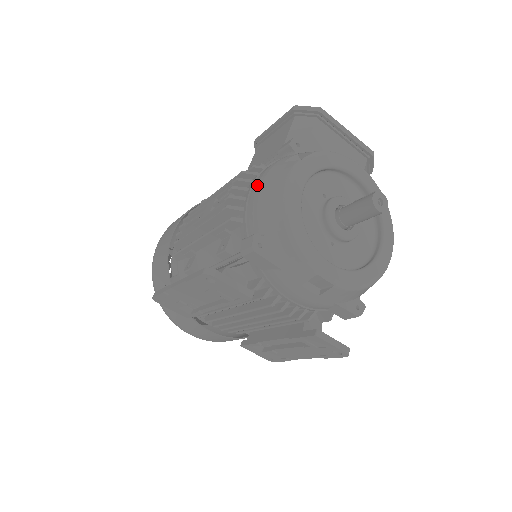
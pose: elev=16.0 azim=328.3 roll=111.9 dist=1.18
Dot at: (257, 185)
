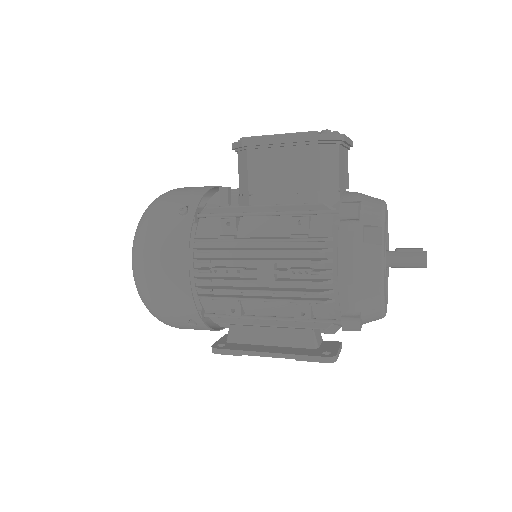
Dot at: (347, 272)
